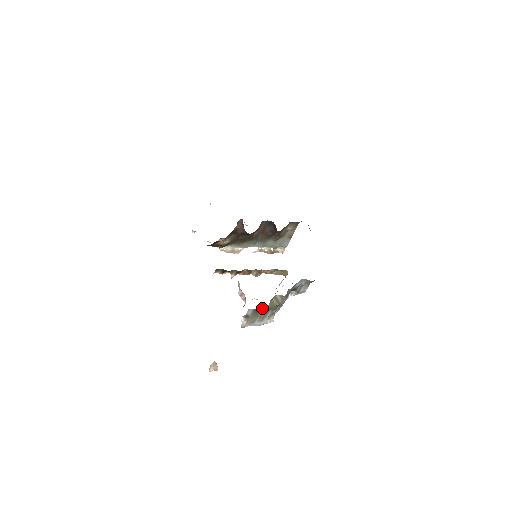
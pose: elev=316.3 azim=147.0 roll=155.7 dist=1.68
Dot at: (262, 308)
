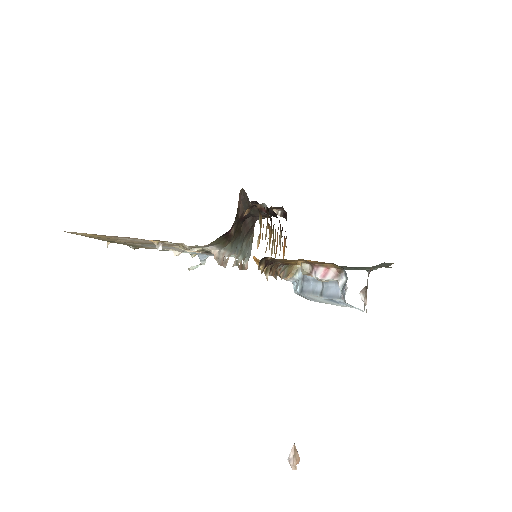
Dot at: occluded
